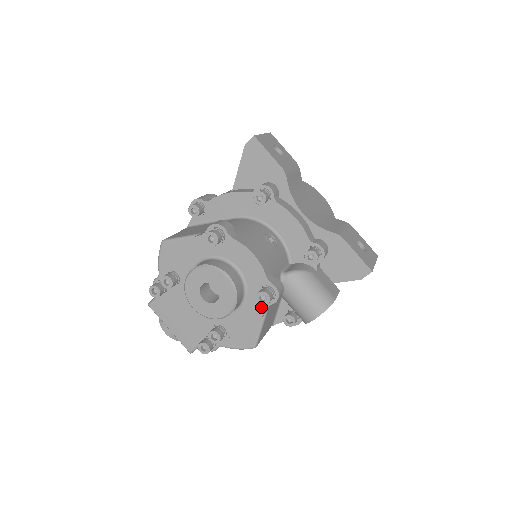
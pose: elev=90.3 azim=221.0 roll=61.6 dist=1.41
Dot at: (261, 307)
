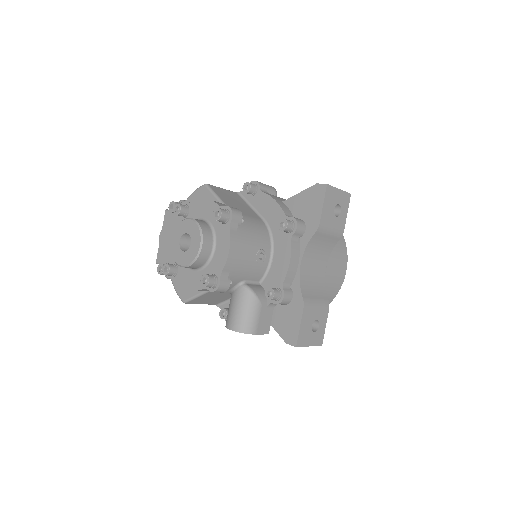
Dot at: occluded
